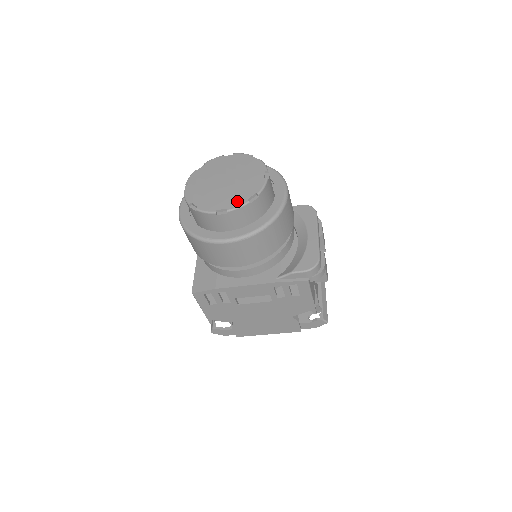
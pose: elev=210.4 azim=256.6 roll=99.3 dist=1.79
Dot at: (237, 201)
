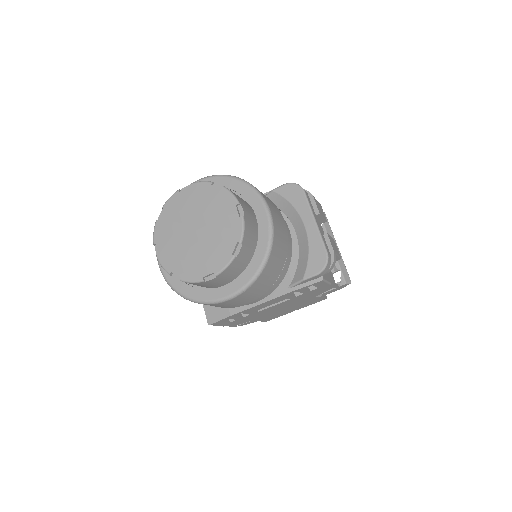
Dot at: (221, 259)
